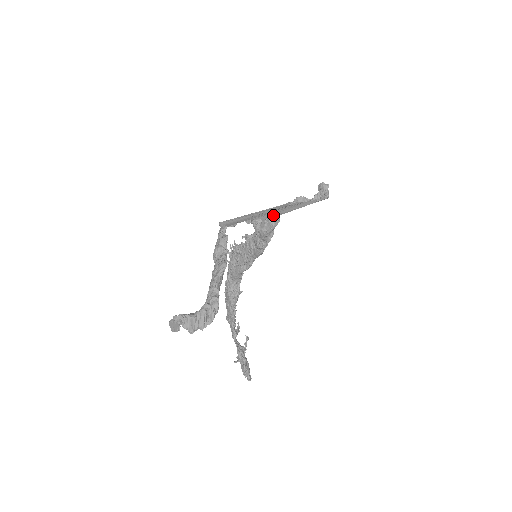
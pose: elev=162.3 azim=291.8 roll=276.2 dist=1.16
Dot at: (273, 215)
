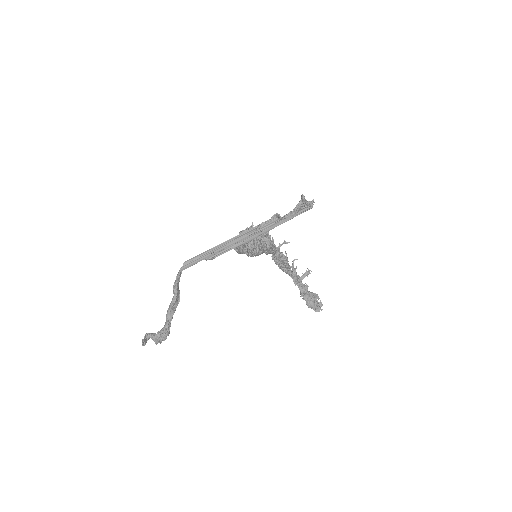
Dot at: (229, 250)
